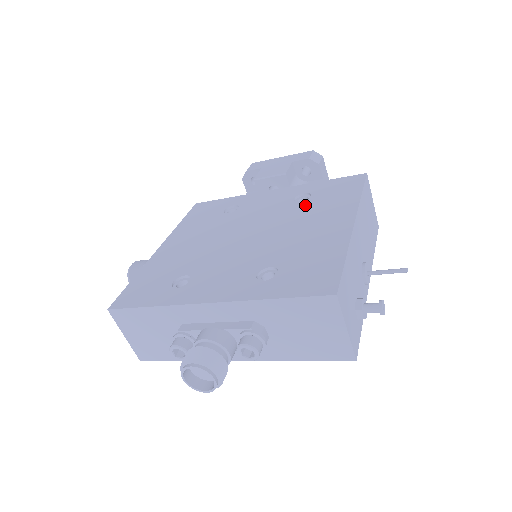
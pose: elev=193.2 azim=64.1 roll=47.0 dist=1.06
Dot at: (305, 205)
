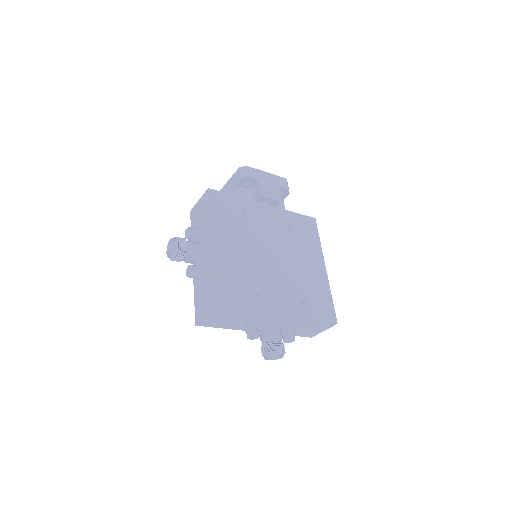
Dot at: (295, 237)
